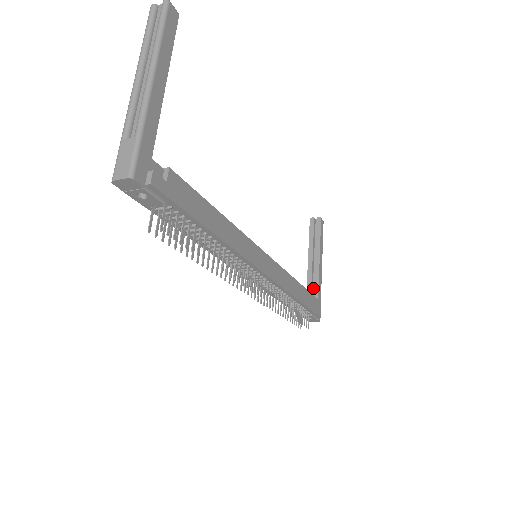
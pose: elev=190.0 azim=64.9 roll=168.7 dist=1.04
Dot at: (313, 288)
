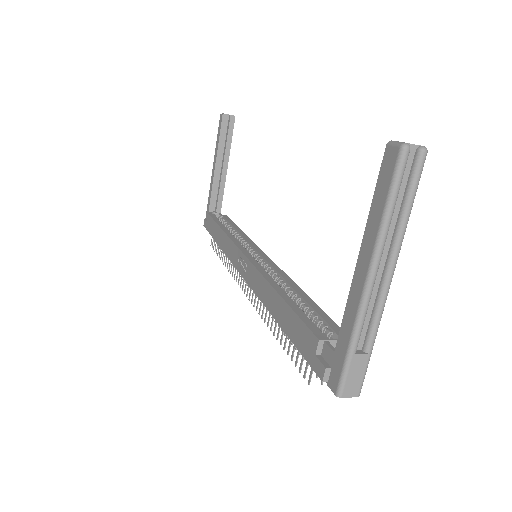
Dot at: (215, 195)
